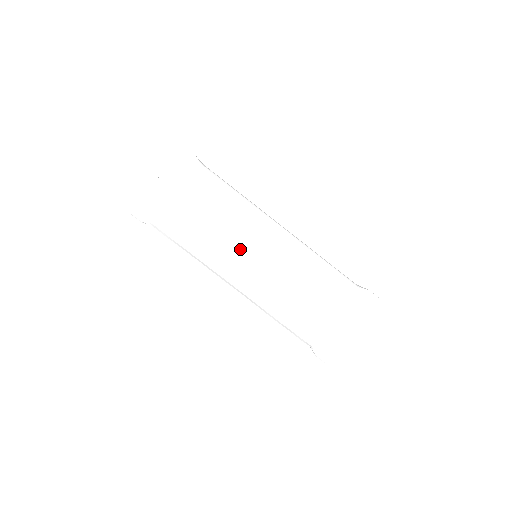
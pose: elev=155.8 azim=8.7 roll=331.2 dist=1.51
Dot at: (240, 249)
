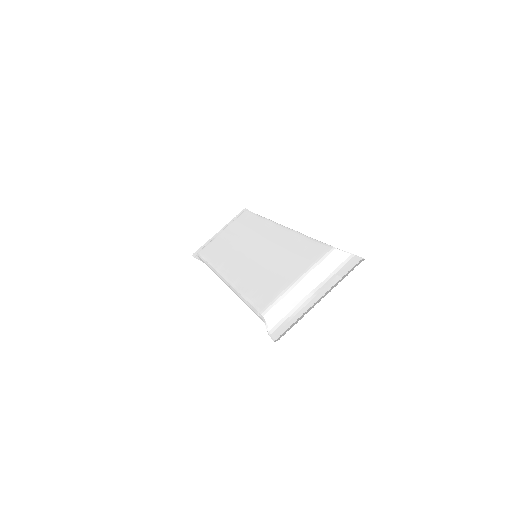
Dot at: (243, 249)
